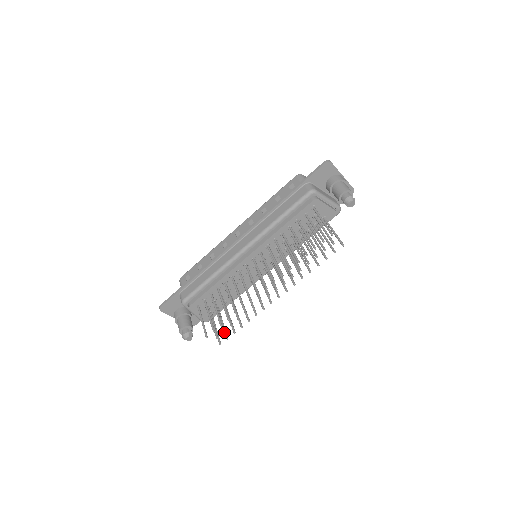
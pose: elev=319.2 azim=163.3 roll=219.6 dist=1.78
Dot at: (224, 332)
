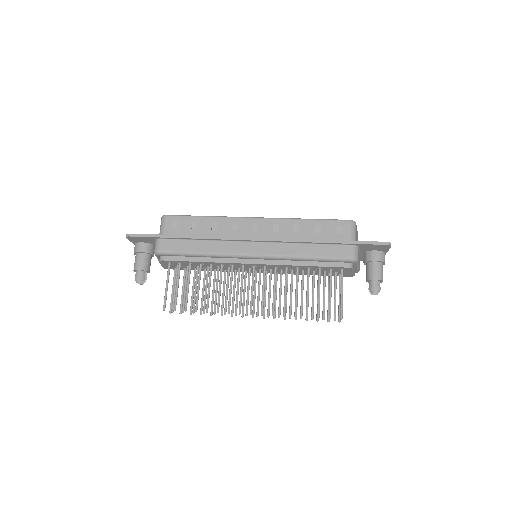
Dot at: (183, 312)
